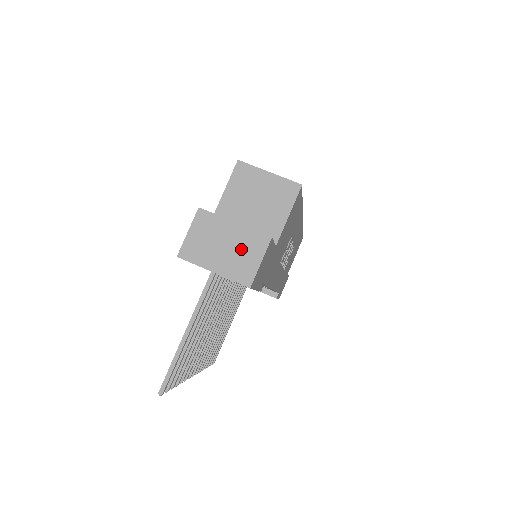
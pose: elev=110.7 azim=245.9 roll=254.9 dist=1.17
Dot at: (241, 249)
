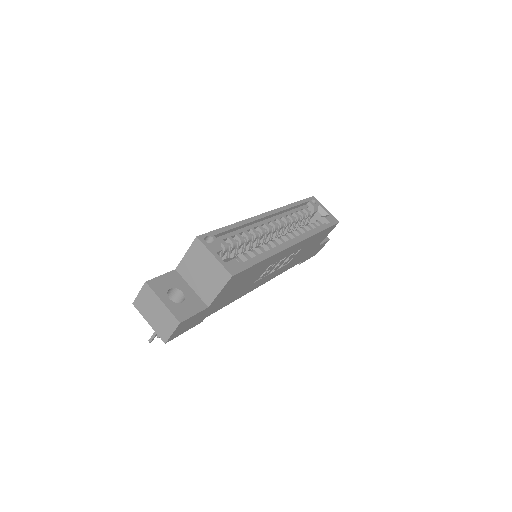
Dot at: (163, 320)
